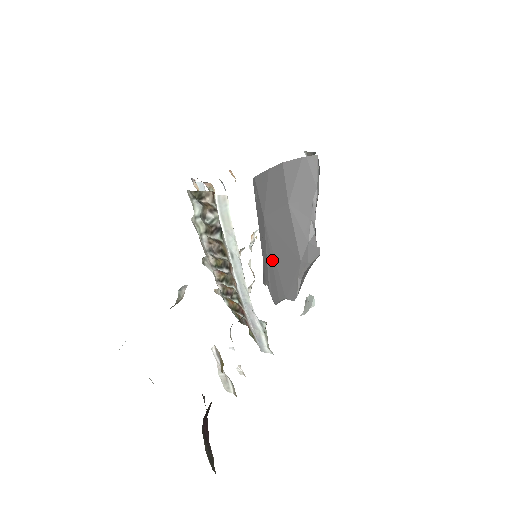
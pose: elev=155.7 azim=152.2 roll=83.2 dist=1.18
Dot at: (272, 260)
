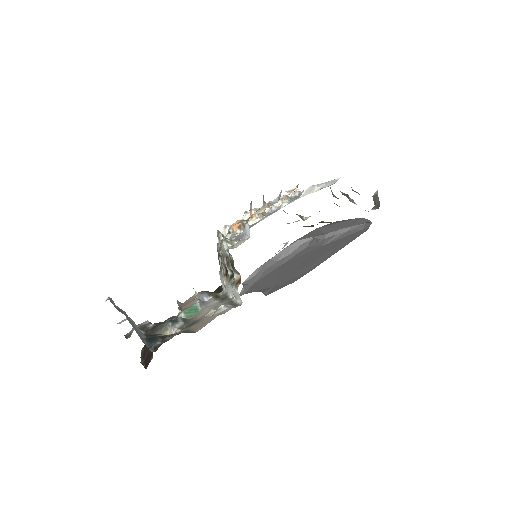
Dot at: occluded
